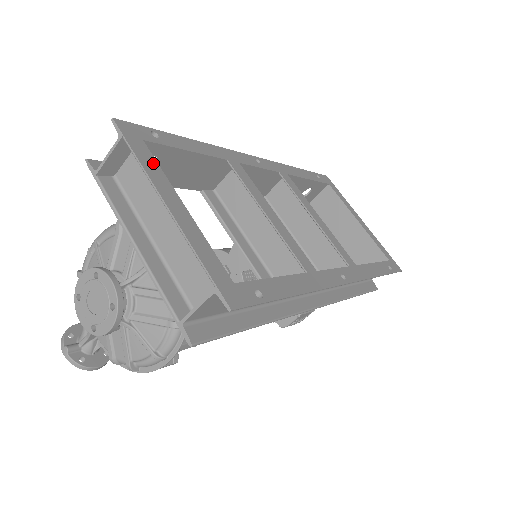
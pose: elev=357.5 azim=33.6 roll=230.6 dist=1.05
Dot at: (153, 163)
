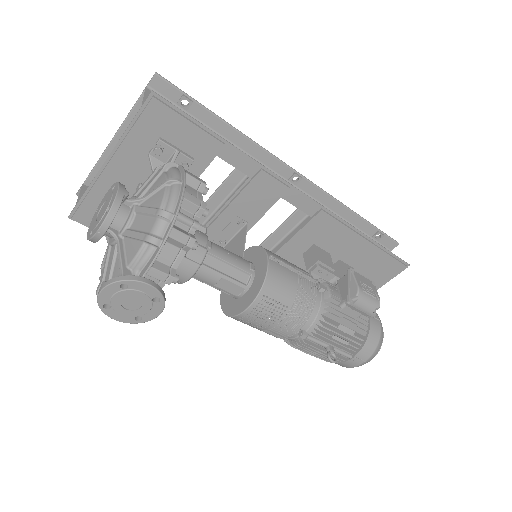
Dot at: occluded
